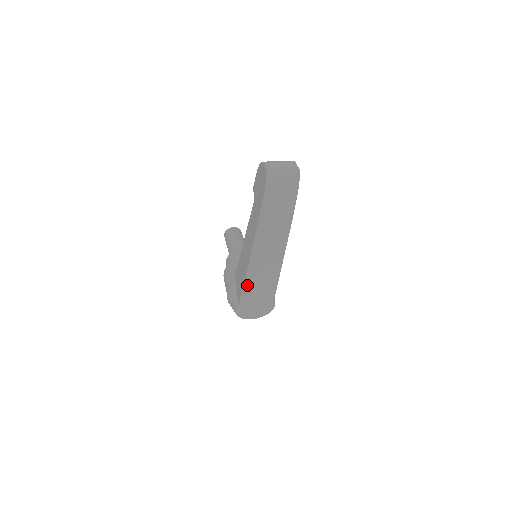
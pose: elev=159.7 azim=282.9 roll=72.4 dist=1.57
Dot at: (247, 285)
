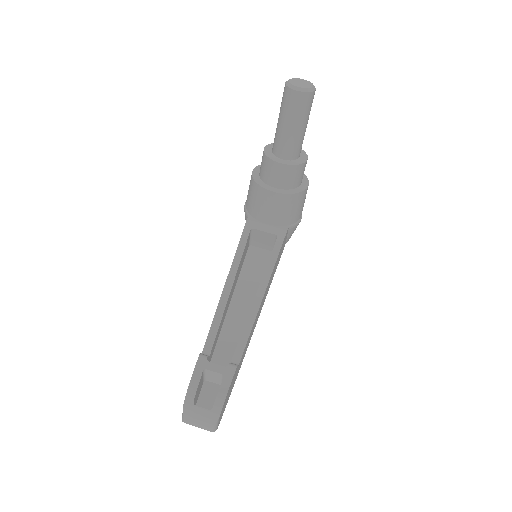
Dot at: occluded
